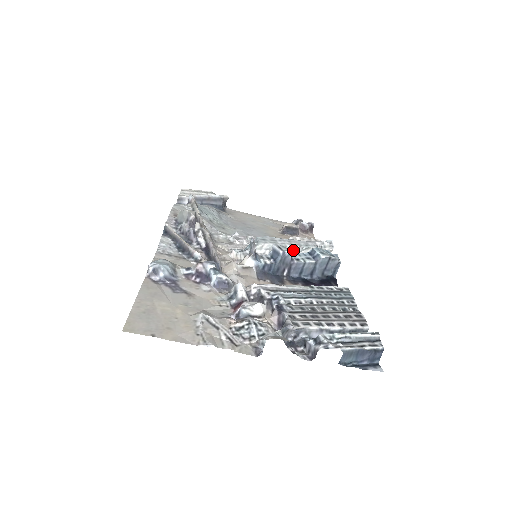
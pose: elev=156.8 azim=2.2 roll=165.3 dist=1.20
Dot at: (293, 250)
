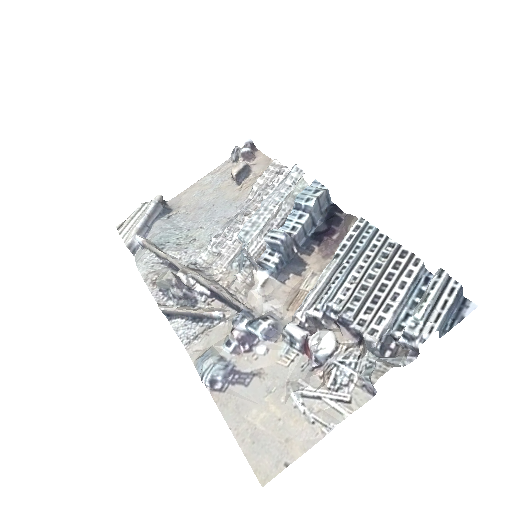
Dot at: (276, 213)
